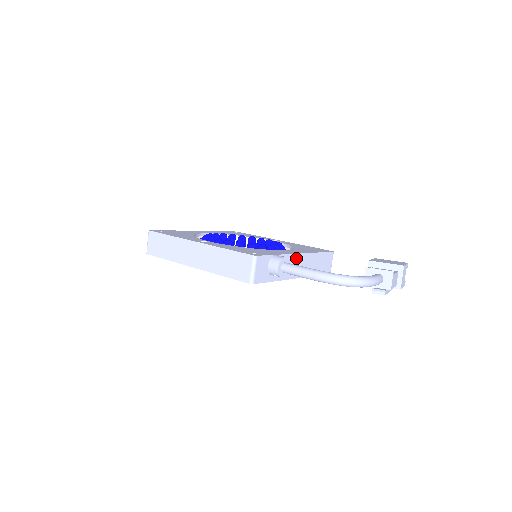
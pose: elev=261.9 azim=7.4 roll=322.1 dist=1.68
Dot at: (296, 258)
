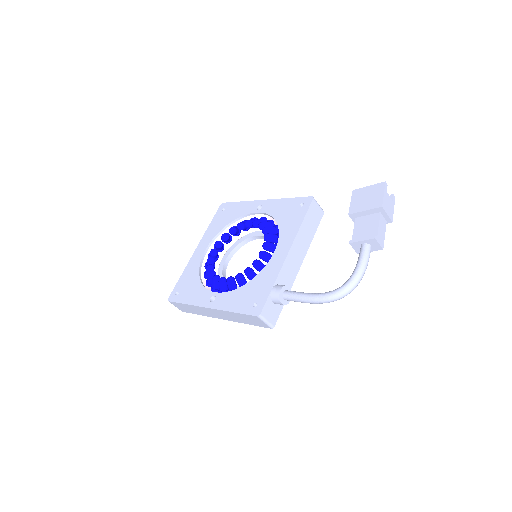
Dot at: (288, 260)
